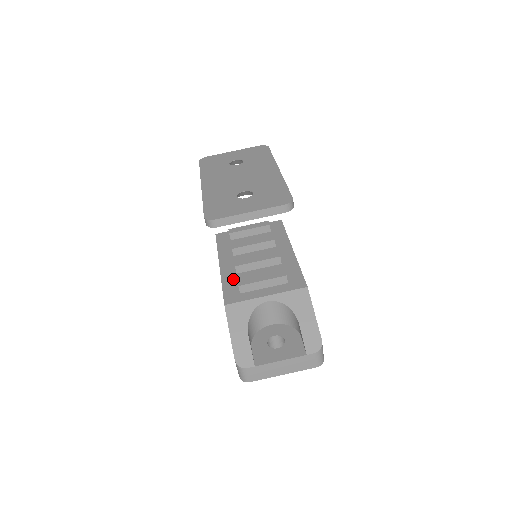
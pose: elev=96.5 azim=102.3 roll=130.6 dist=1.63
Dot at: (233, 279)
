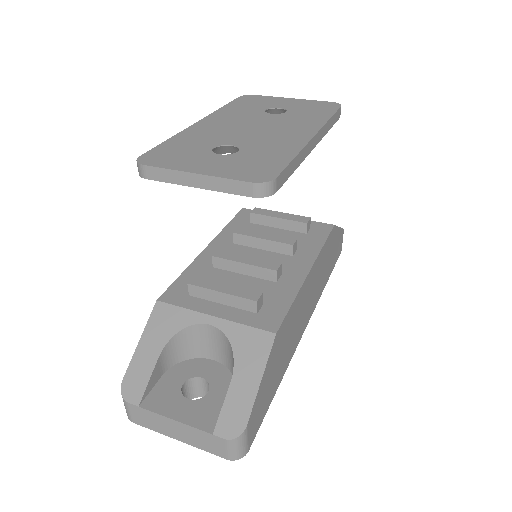
Dot at: (201, 272)
